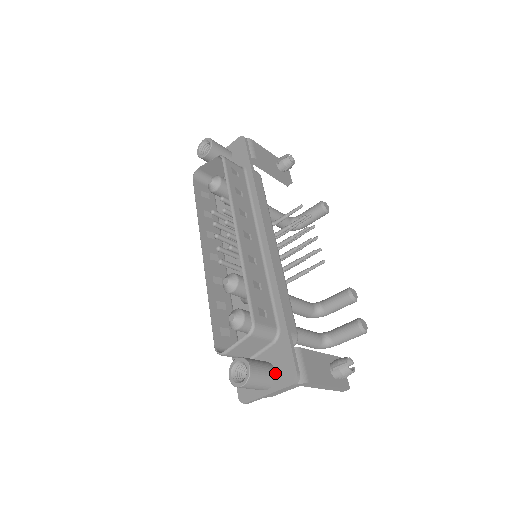
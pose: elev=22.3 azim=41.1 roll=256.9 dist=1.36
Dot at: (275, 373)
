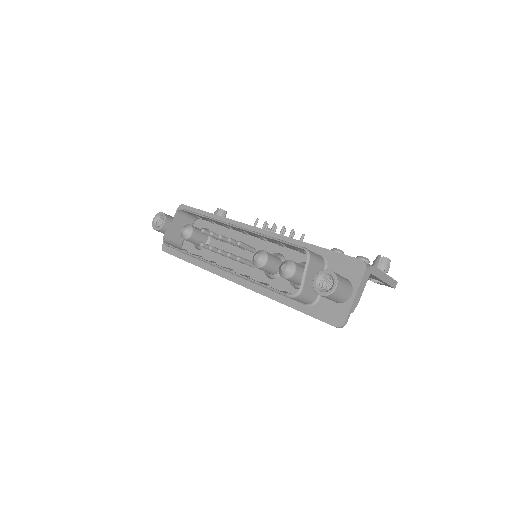
Dot at: (347, 279)
